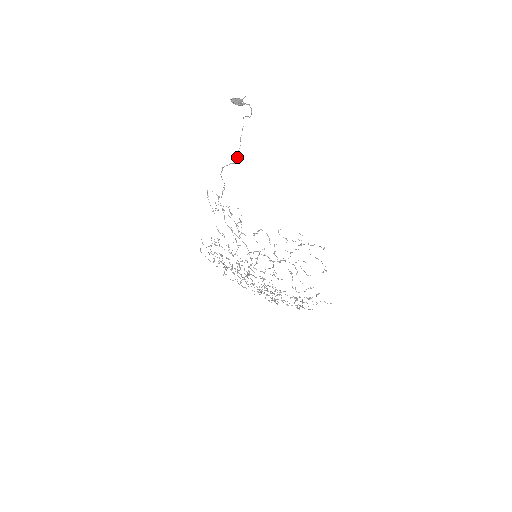
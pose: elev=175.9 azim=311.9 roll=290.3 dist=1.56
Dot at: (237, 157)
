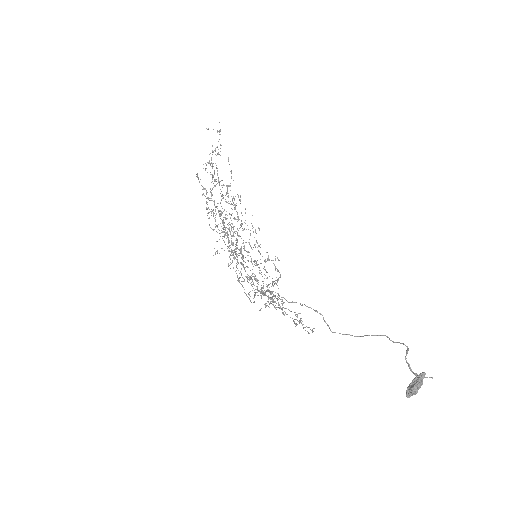
Dot at: occluded
